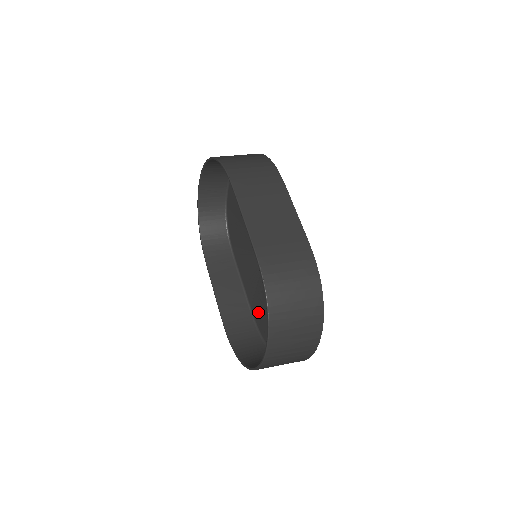
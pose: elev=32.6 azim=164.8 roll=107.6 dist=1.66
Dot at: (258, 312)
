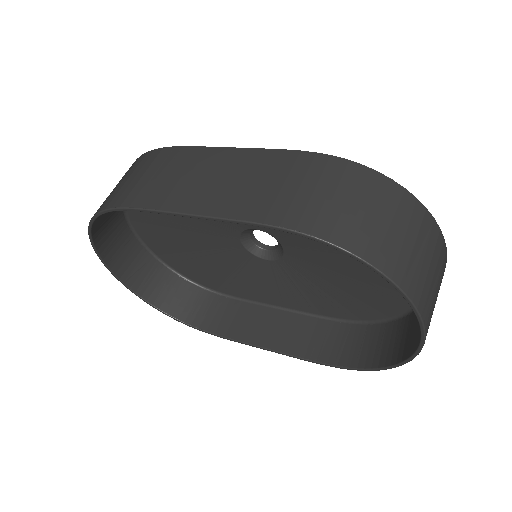
Dot at: (329, 306)
